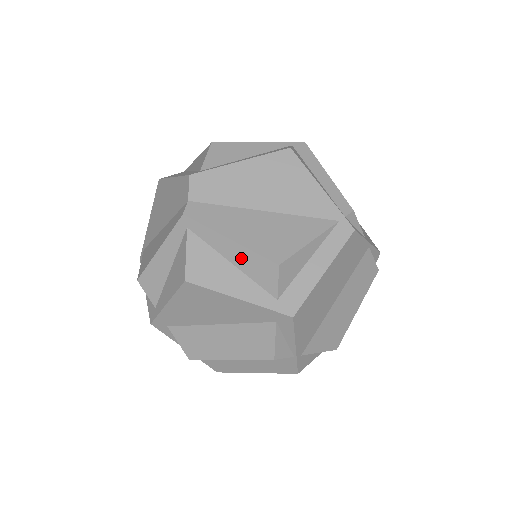
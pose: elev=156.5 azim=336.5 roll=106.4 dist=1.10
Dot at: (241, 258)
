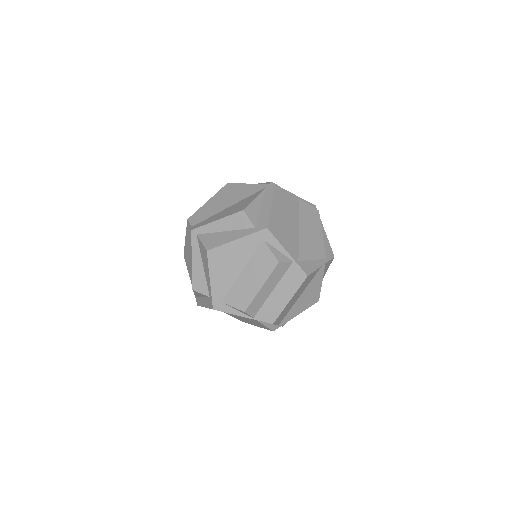
Dot at: (227, 224)
